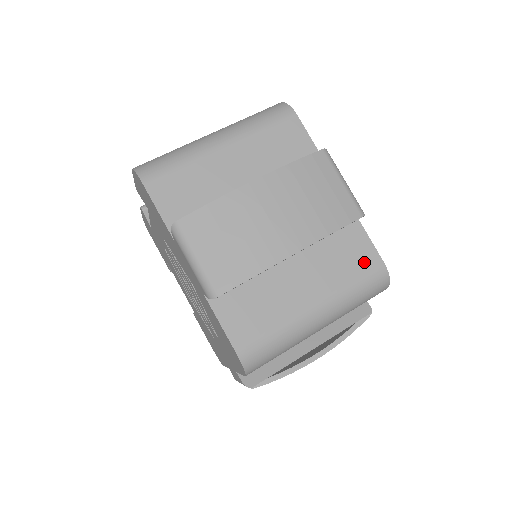
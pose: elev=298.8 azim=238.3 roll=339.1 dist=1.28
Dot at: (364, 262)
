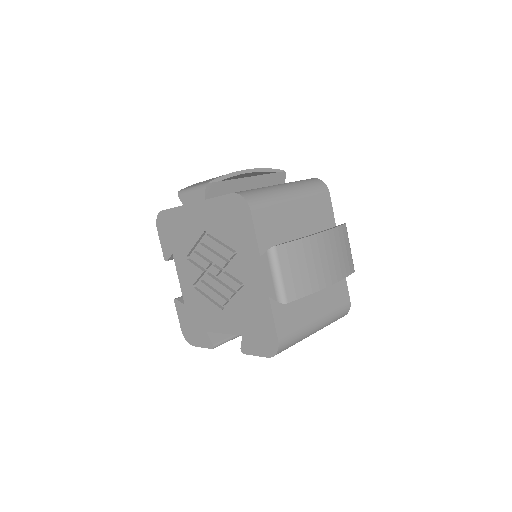
Dot at: occluded
